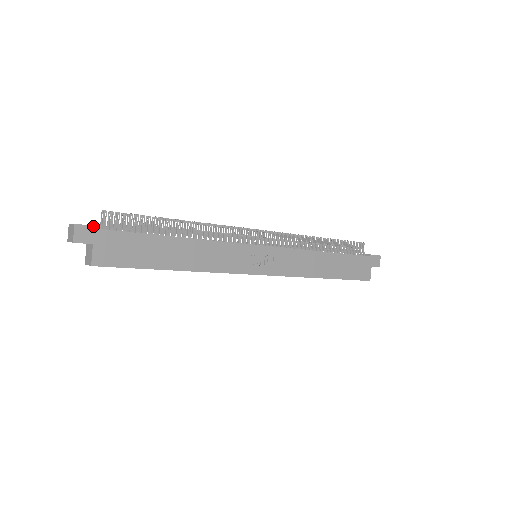
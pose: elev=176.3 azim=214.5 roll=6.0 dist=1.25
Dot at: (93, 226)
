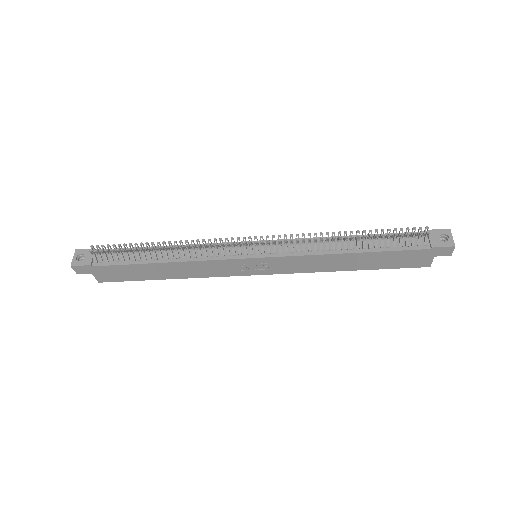
Dot at: (84, 265)
